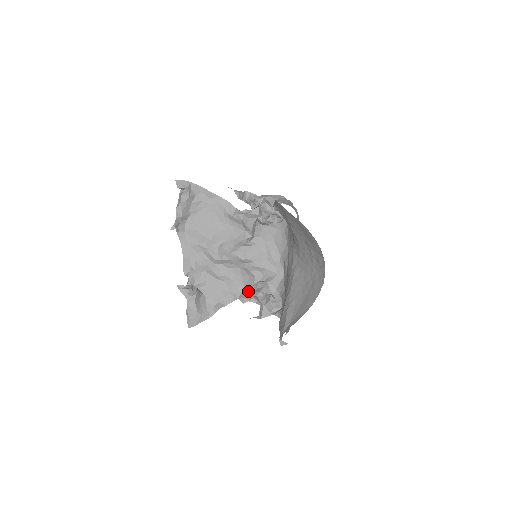
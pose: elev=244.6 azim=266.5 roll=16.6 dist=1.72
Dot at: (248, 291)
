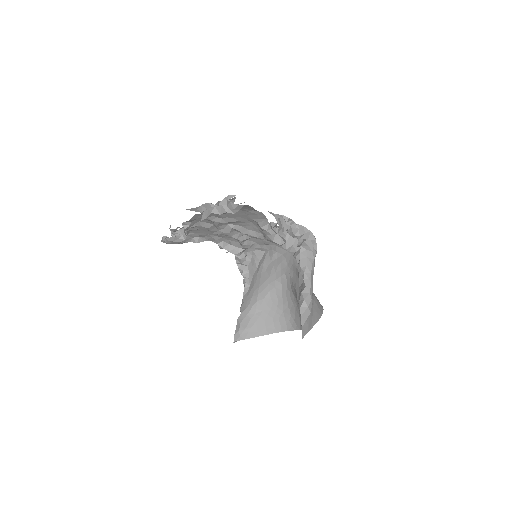
Dot at: (229, 243)
